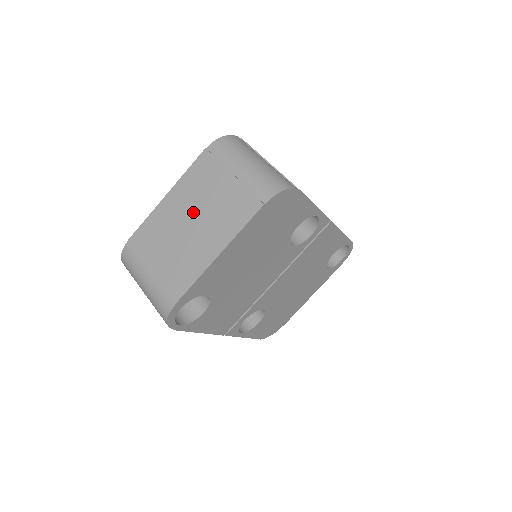
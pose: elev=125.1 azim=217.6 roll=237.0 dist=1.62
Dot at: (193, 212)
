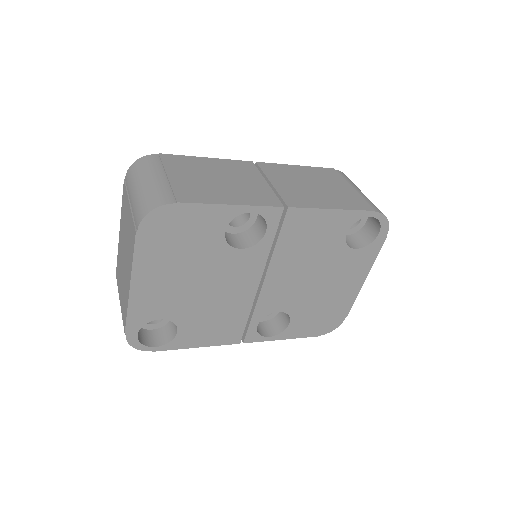
Dot at: (124, 245)
